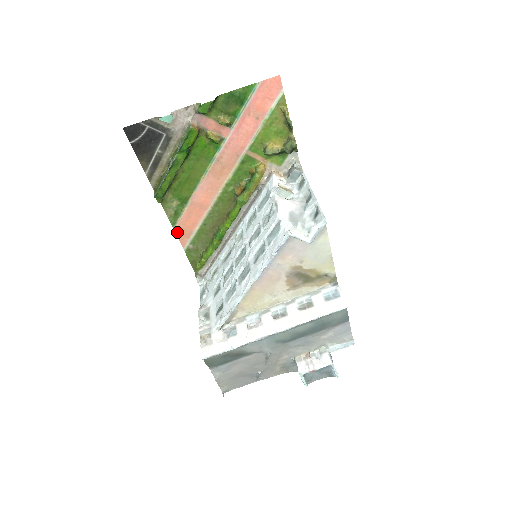
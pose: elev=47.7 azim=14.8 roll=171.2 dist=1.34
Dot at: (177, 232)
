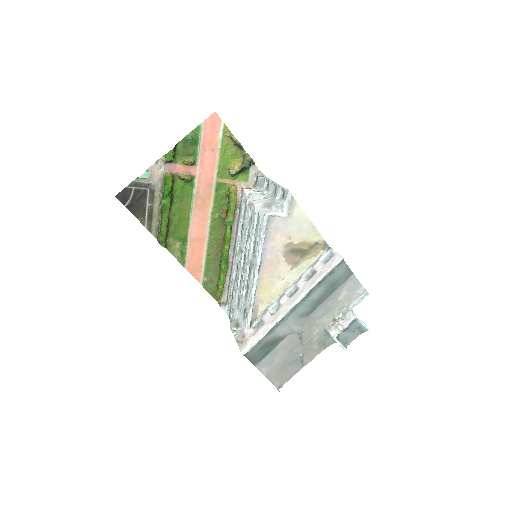
Dot at: (189, 270)
